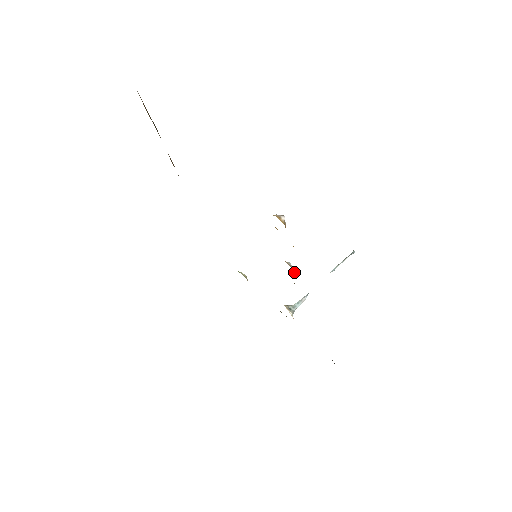
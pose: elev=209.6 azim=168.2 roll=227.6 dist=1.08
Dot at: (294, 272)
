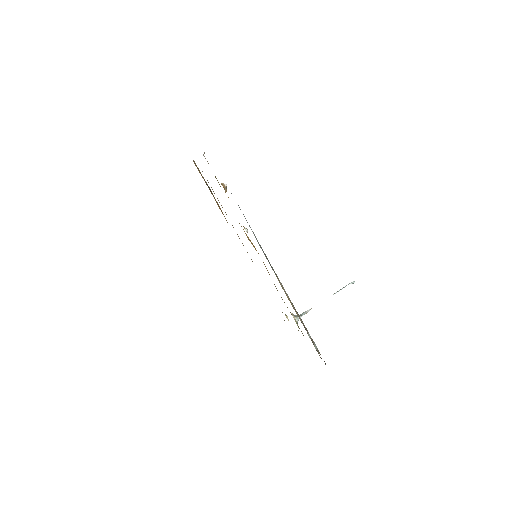
Dot at: (247, 231)
